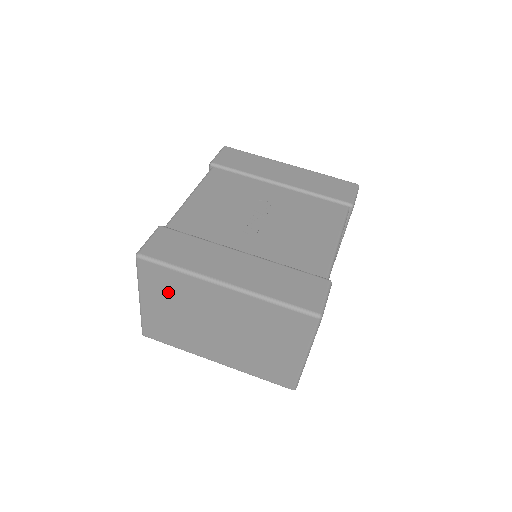
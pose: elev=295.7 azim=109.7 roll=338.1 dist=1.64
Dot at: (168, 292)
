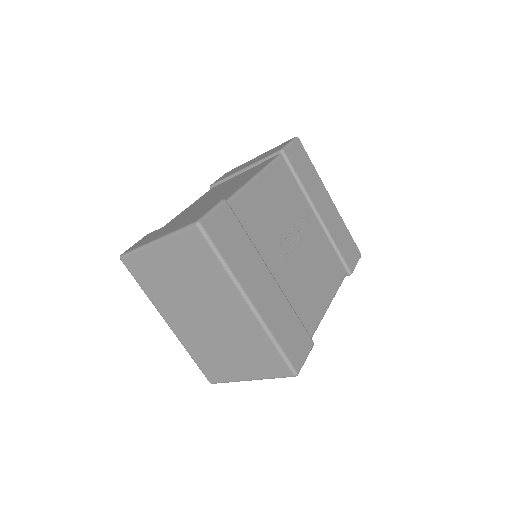
Dot at: (191, 264)
